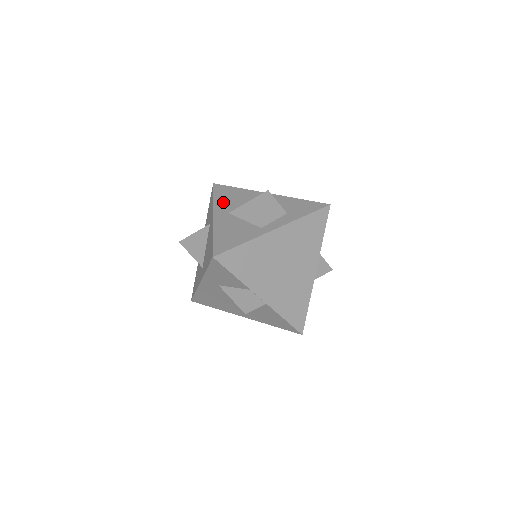
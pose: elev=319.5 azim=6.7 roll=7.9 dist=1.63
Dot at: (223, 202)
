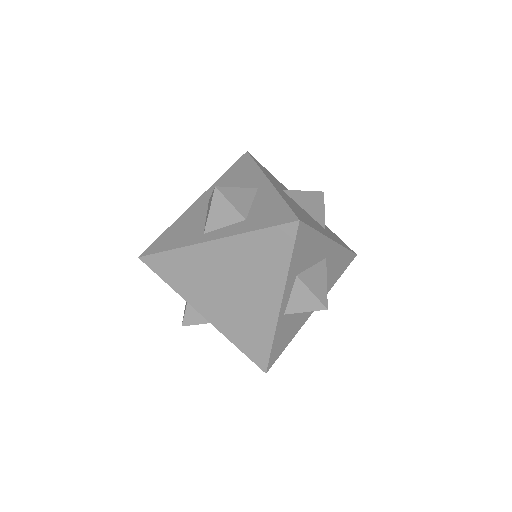
Dot at: (222, 183)
